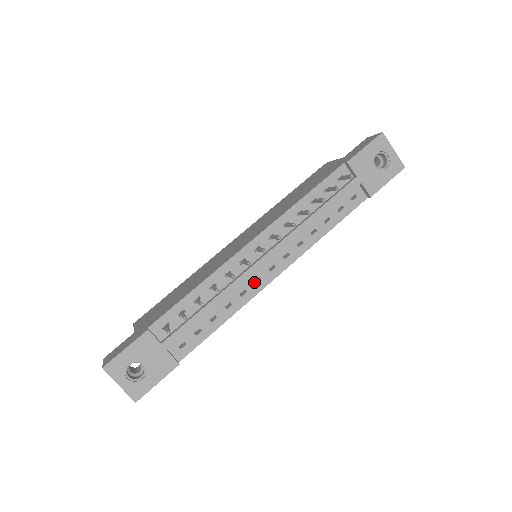
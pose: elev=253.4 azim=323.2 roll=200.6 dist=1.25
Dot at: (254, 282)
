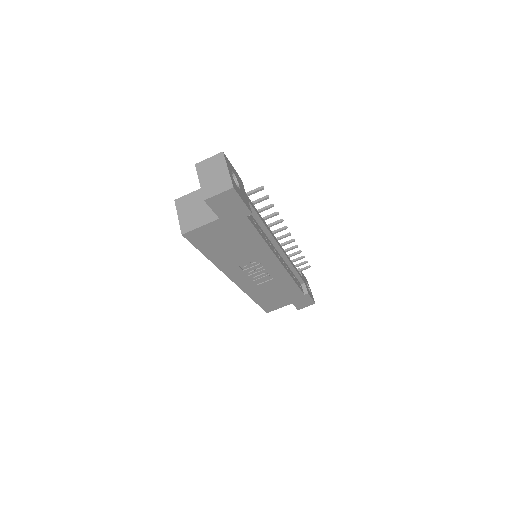
Dot at: (273, 248)
